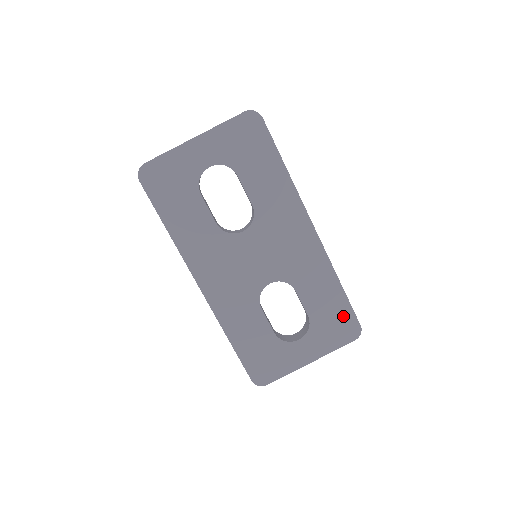
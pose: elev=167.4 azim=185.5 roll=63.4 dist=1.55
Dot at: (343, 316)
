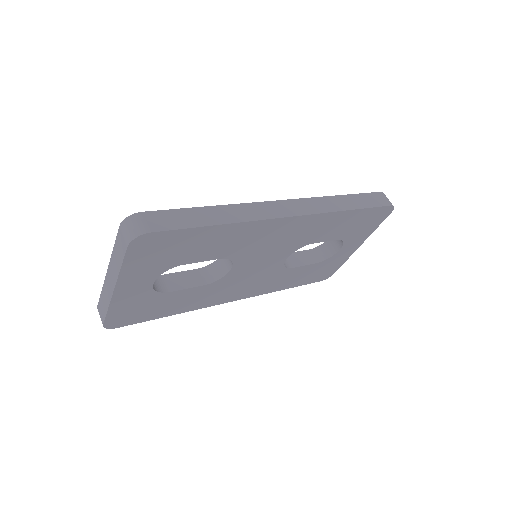
Dot at: (369, 216)
